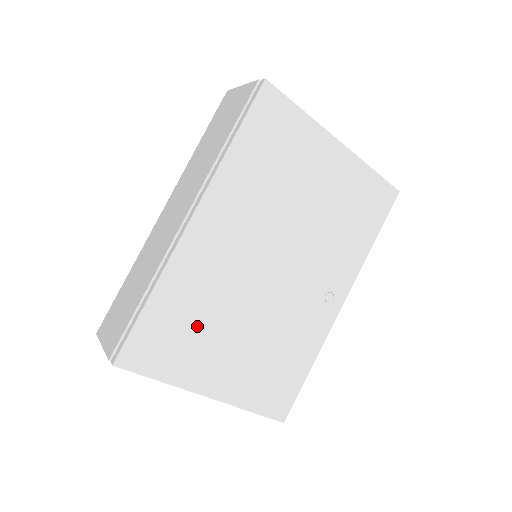
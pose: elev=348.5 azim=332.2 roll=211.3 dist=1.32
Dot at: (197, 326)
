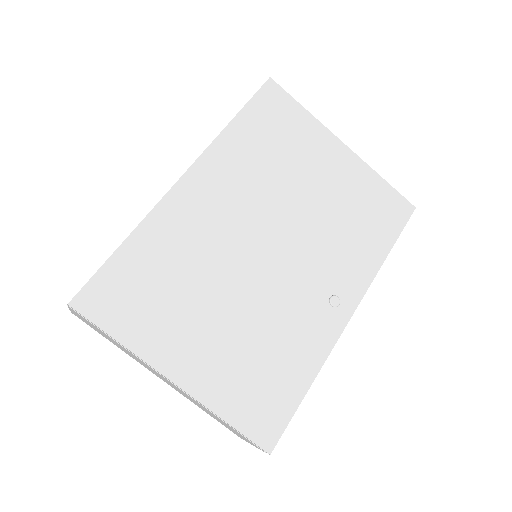
Dot at: (172, 288)
